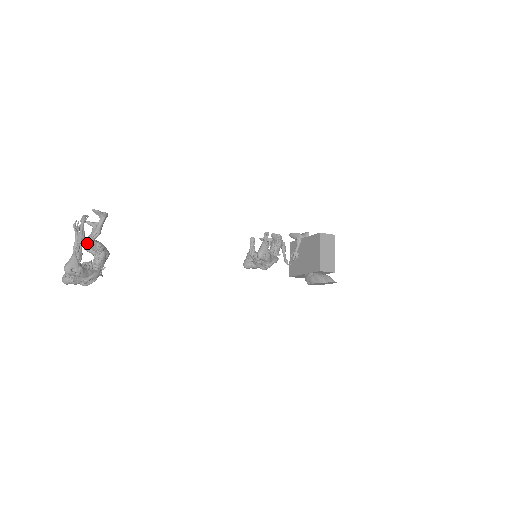
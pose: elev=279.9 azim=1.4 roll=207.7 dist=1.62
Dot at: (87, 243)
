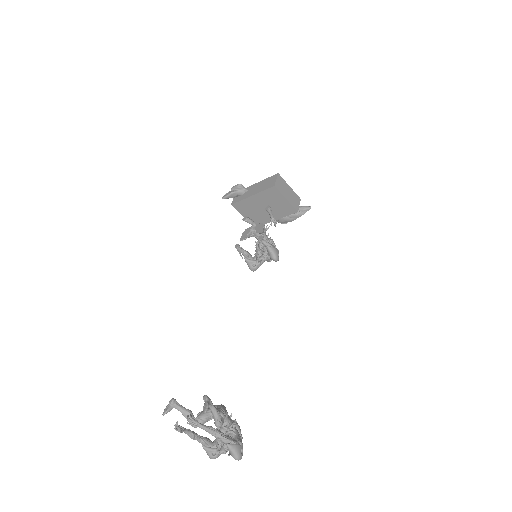
Dot at: occluded
